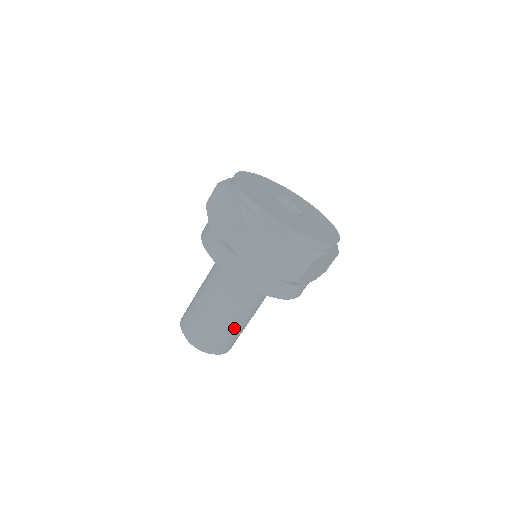
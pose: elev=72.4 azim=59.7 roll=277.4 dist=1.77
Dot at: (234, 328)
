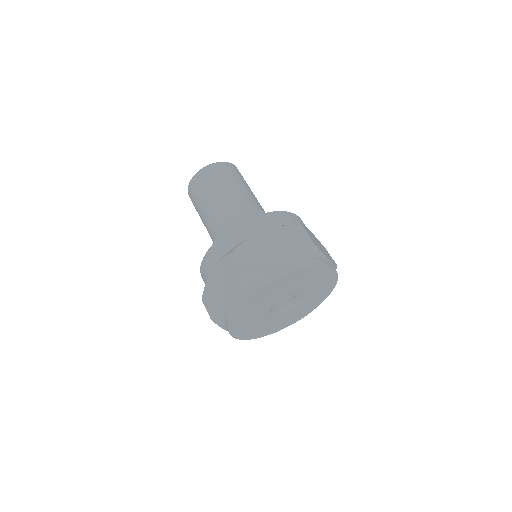
Dot at: occluded
